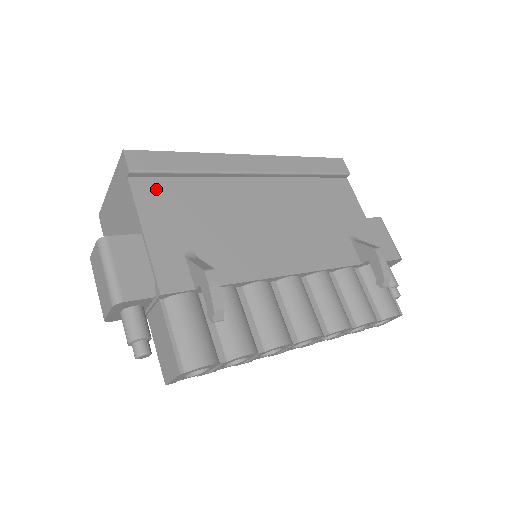
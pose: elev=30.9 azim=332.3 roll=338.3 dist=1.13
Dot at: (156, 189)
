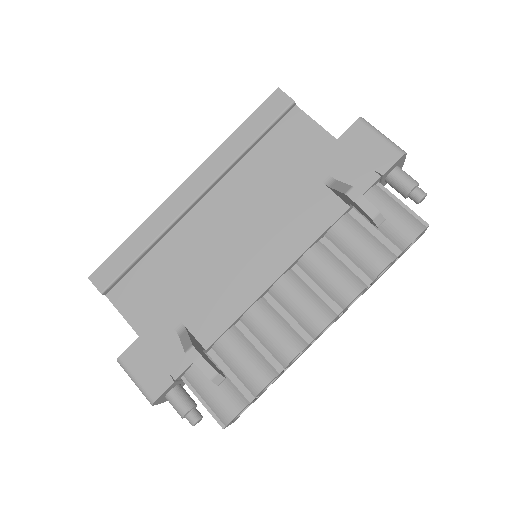
Dot at: (129, 289)
